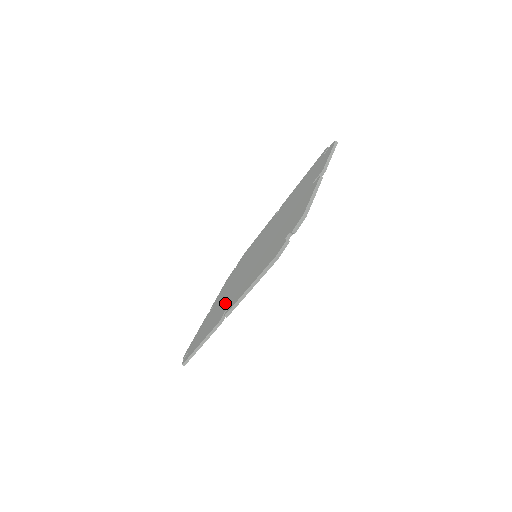
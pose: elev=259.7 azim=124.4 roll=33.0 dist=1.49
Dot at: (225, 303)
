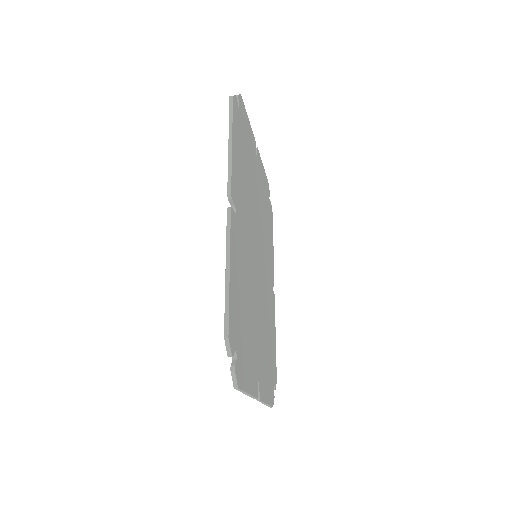
Dot at: occluded
